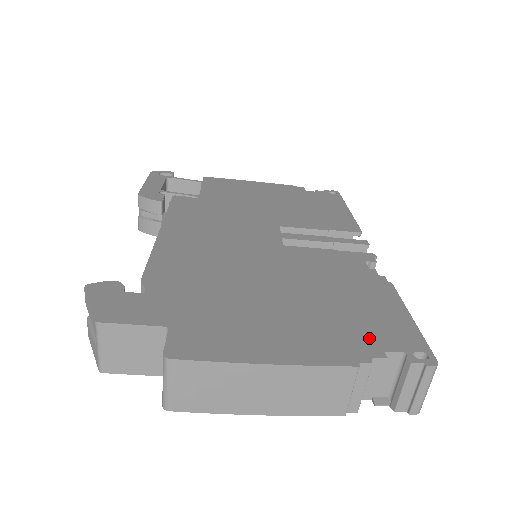
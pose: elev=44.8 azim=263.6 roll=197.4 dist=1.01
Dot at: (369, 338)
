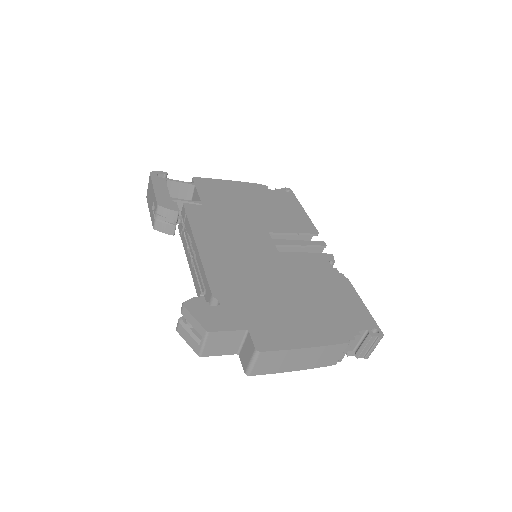
Dot at: (349, 323)
